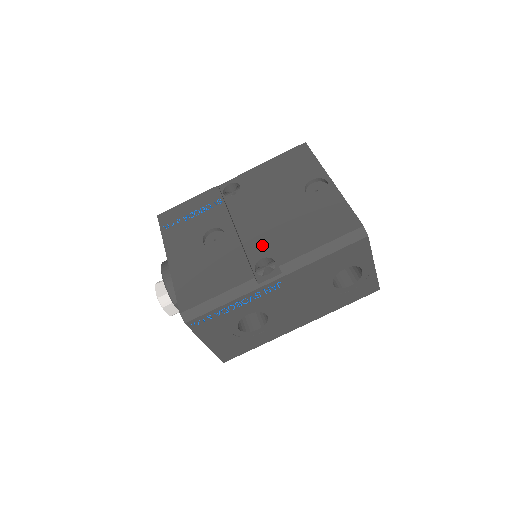
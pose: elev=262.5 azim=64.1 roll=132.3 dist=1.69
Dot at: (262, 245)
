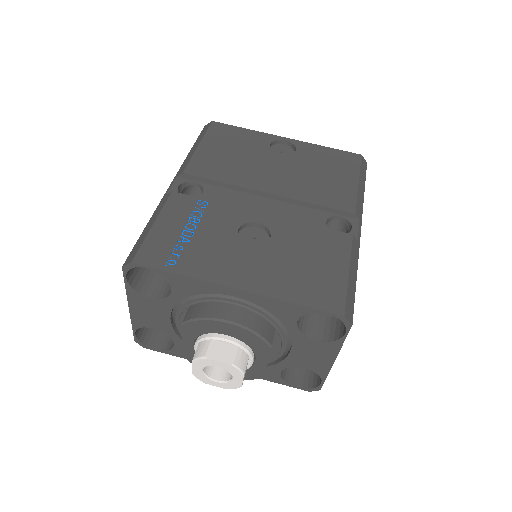
Dot at: (308, 212)
